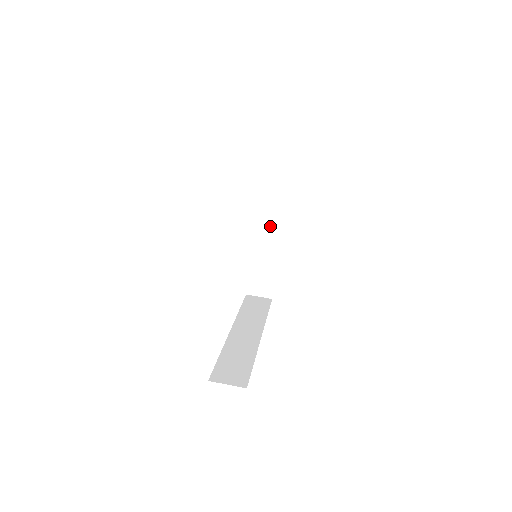
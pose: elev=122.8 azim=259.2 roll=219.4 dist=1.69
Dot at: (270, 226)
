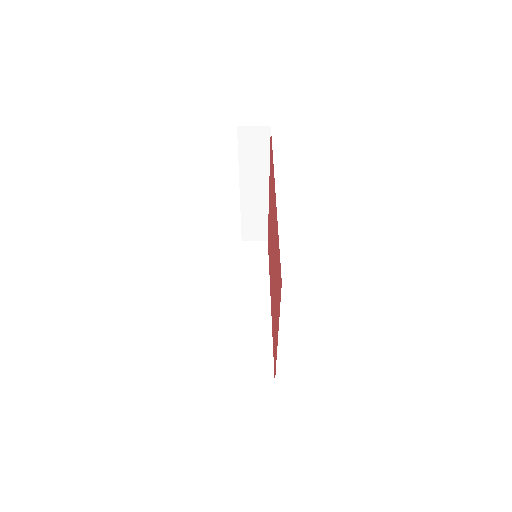
Dot at: (256, 186)
